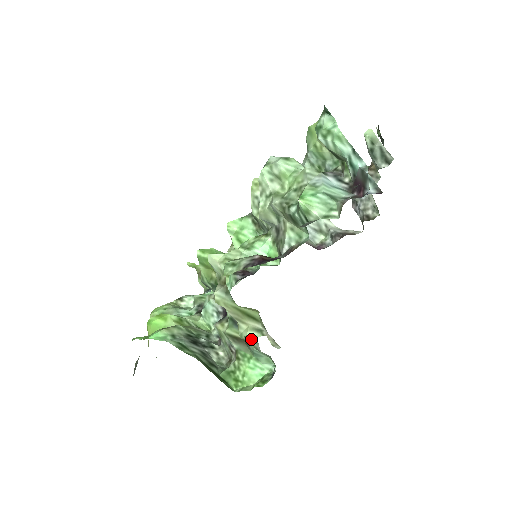
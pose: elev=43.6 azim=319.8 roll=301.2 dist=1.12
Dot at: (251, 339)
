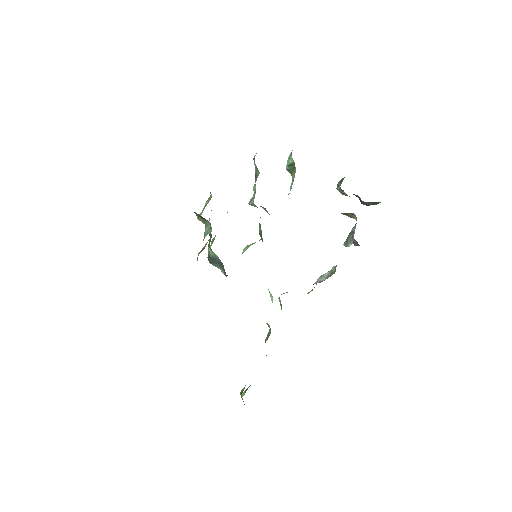
Dot at: occluded
